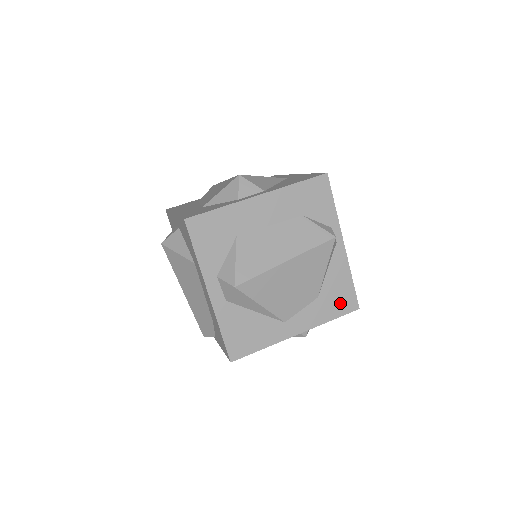
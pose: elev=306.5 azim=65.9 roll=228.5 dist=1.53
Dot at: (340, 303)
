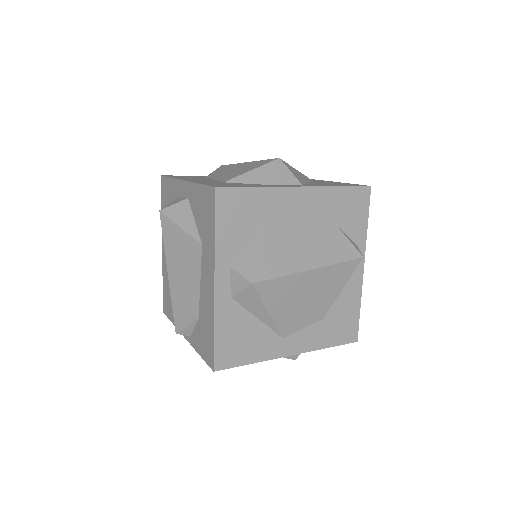
Dot at: (342, 331)
